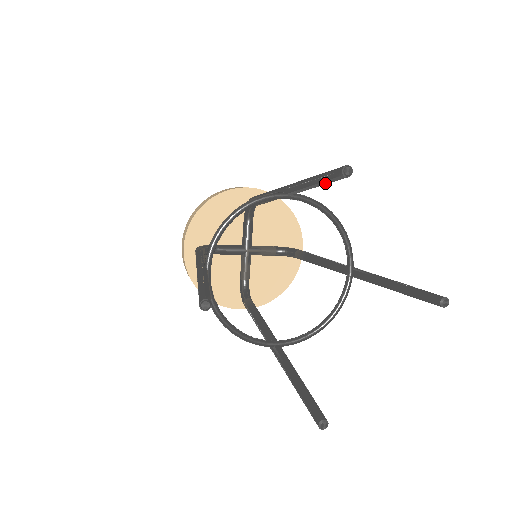
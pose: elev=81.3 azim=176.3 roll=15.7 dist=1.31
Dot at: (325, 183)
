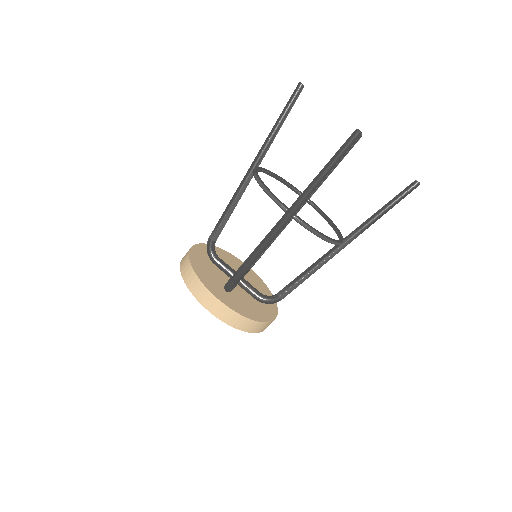
Dot at: (290, 110)
